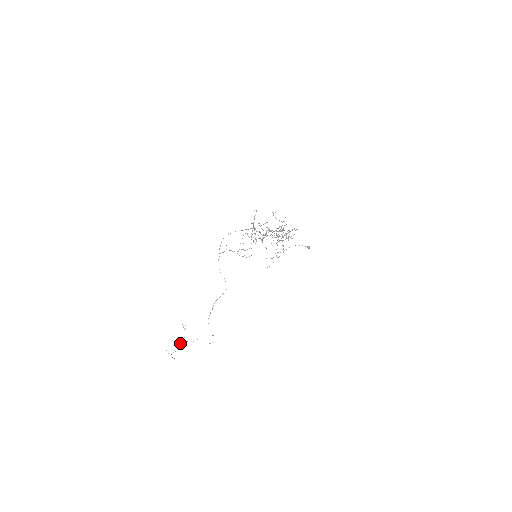
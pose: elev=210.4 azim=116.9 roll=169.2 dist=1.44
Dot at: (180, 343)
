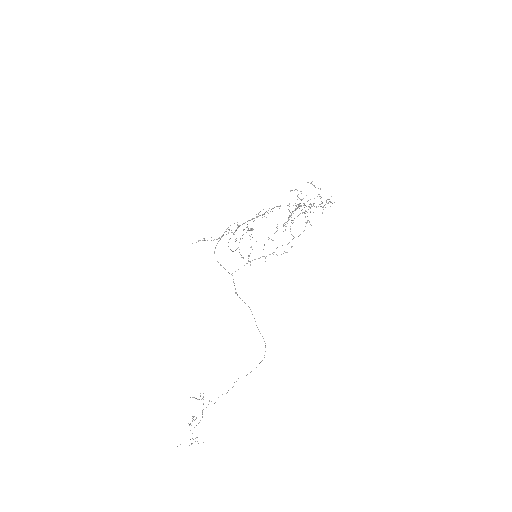
Dot at: occluded
